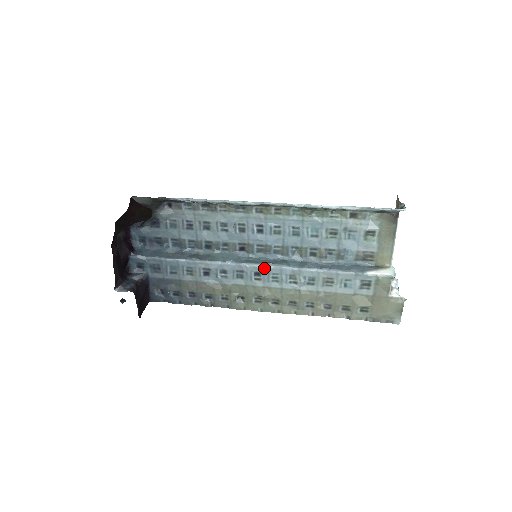
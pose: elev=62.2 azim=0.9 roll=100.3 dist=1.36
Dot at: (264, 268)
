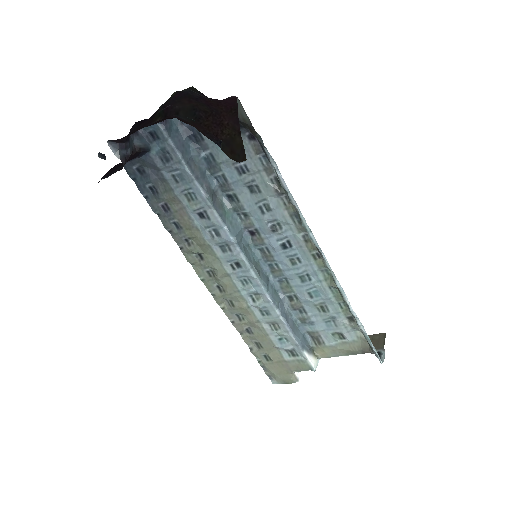
Dot at: (249, 270)
